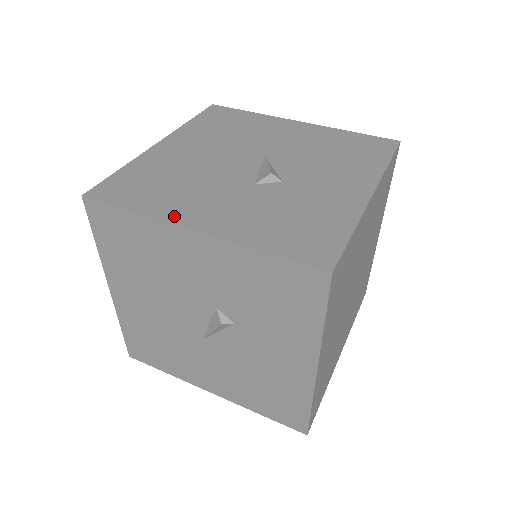
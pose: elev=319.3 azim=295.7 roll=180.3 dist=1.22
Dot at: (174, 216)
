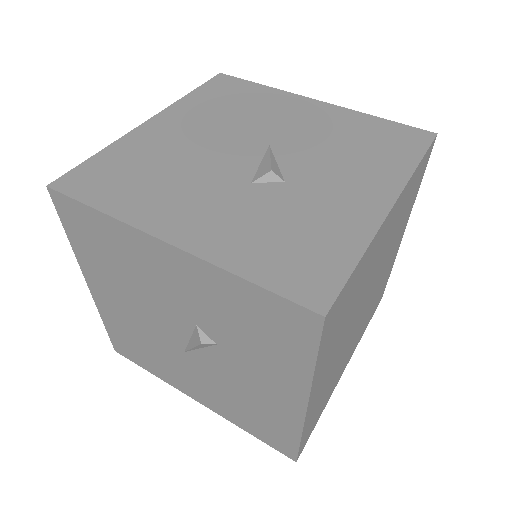
Dot at: (147, 221)
